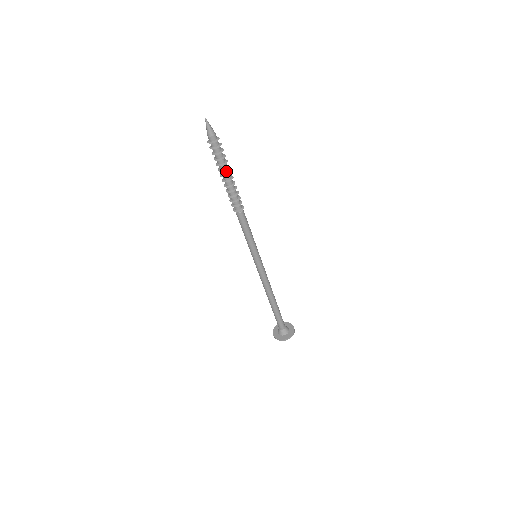
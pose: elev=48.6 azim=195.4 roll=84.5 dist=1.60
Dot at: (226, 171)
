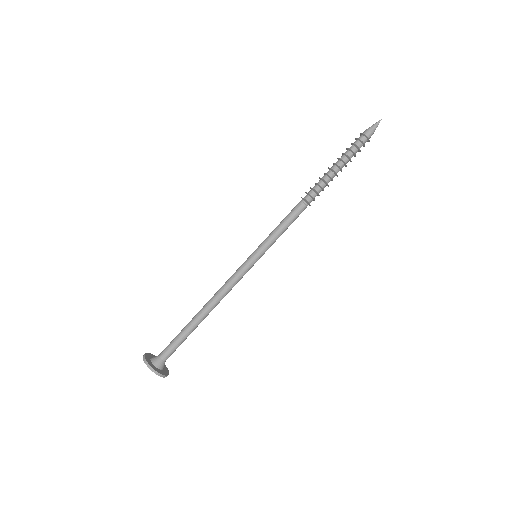
Dot at: (343, 165)
